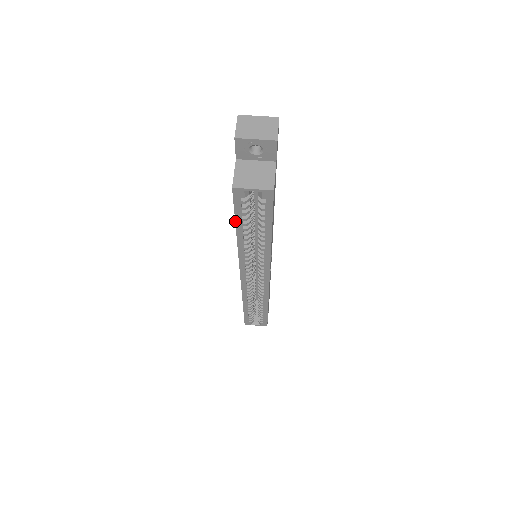
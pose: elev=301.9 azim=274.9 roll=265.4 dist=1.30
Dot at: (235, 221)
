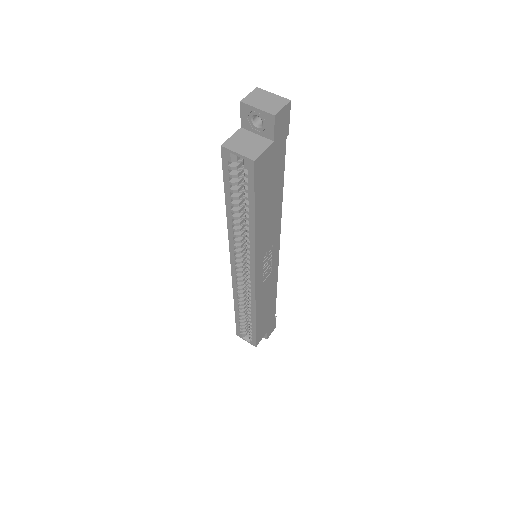
Dot at: (224, 190)
